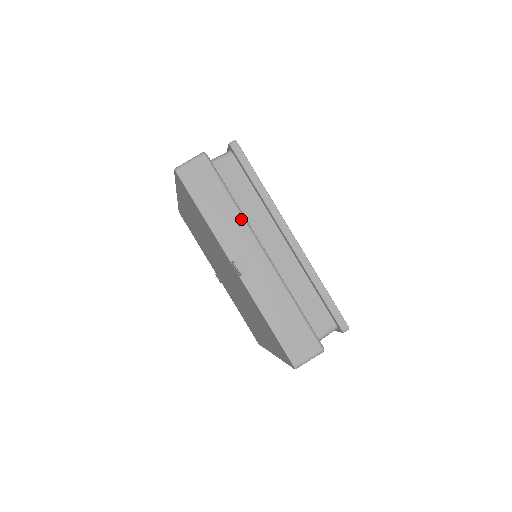
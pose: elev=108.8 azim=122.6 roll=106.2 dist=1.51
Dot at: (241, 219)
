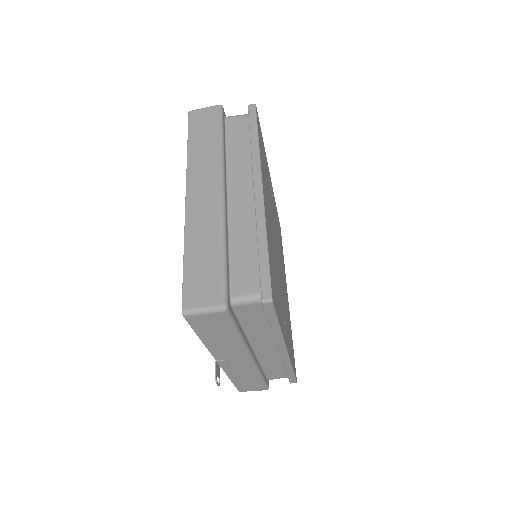
Dot at: (241, 346)
